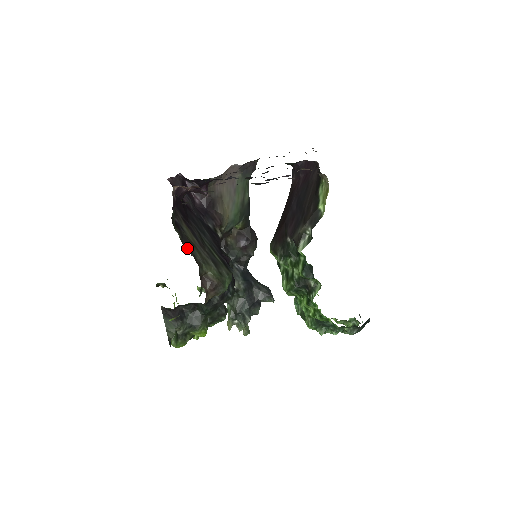
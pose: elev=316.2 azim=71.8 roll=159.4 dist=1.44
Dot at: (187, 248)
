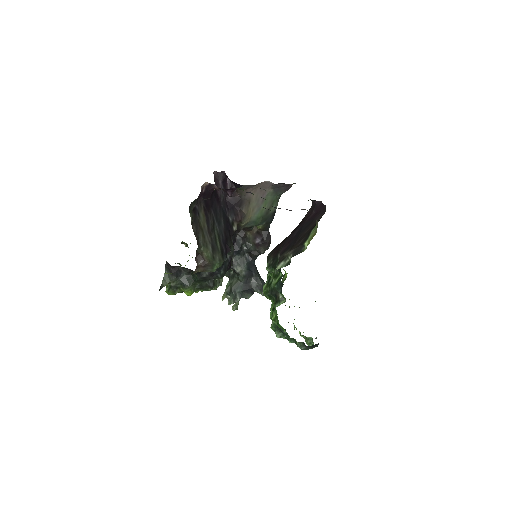
Dot at: (194, 230)
